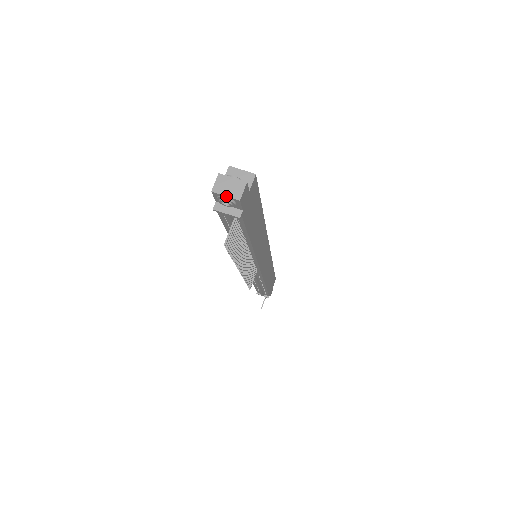
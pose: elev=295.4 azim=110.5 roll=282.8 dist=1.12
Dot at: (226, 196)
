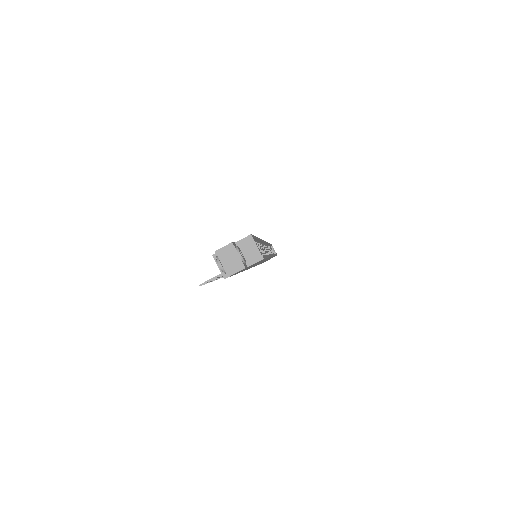
Dot at: (222, 264)
